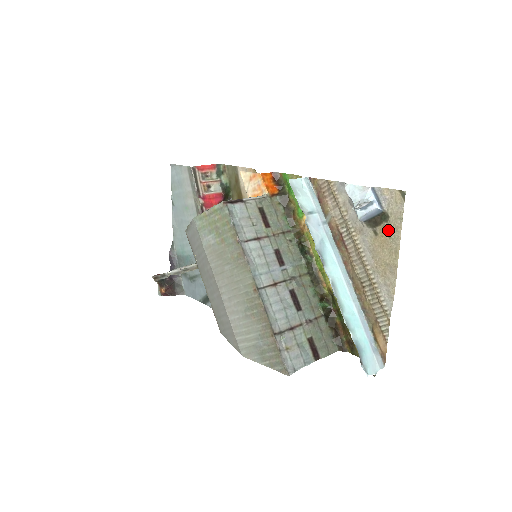
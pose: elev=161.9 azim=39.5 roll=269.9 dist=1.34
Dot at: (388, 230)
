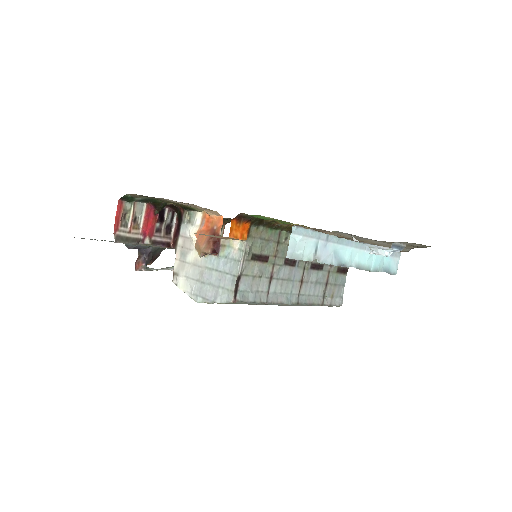
Dot at: occluded
